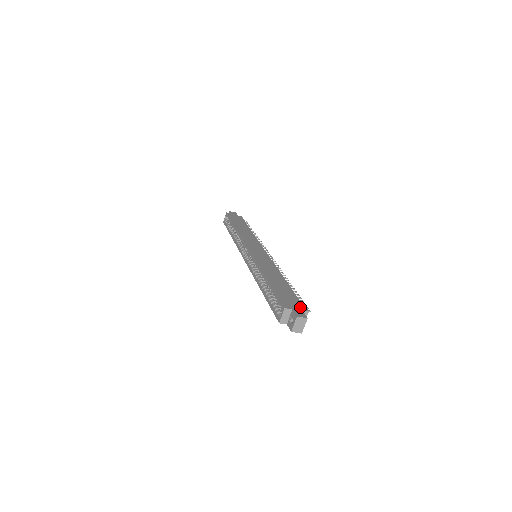
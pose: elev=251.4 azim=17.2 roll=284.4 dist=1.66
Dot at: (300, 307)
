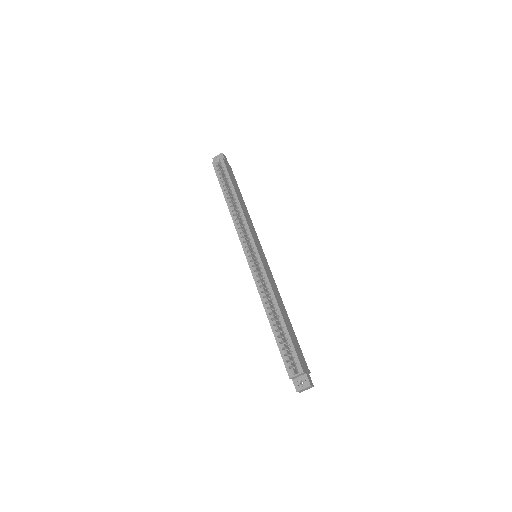
Dot at: (307, 368)
